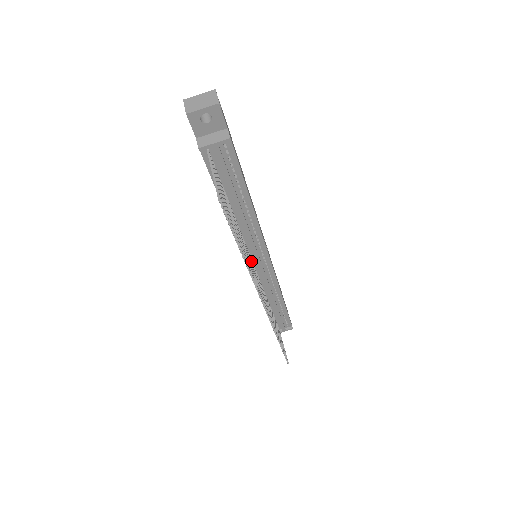
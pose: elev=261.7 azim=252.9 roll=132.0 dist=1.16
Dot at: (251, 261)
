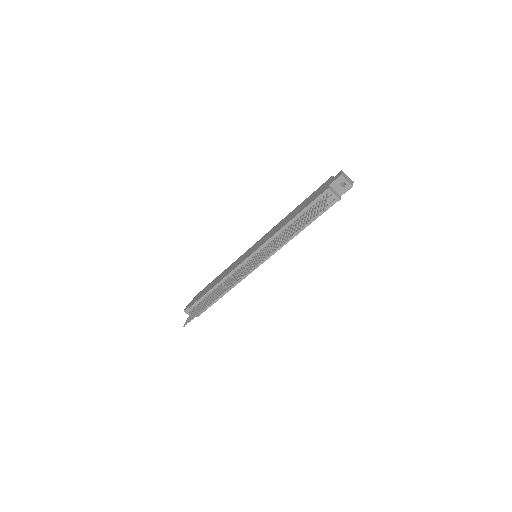
Dot at: occluded
